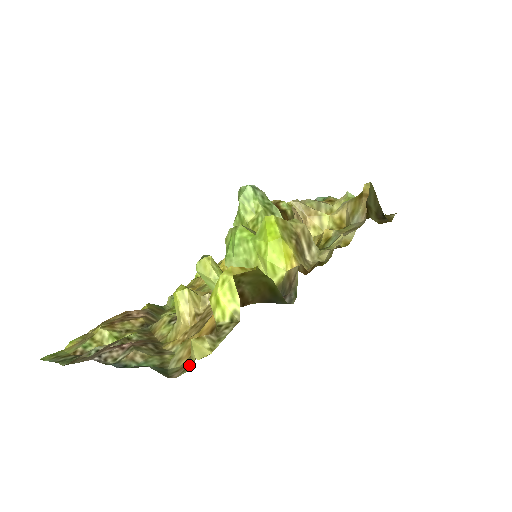
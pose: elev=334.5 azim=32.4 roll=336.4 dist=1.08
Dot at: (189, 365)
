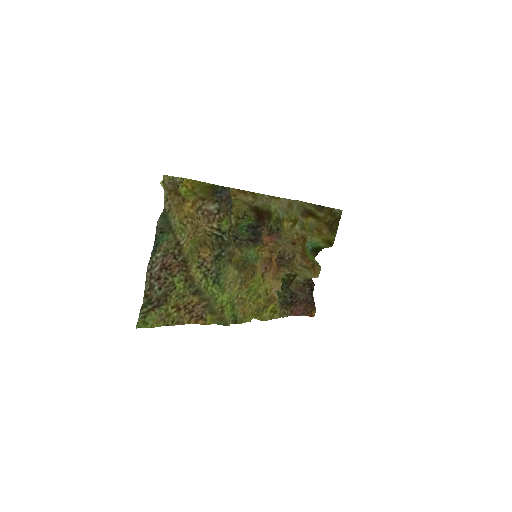
Dot at: (168, 197)
